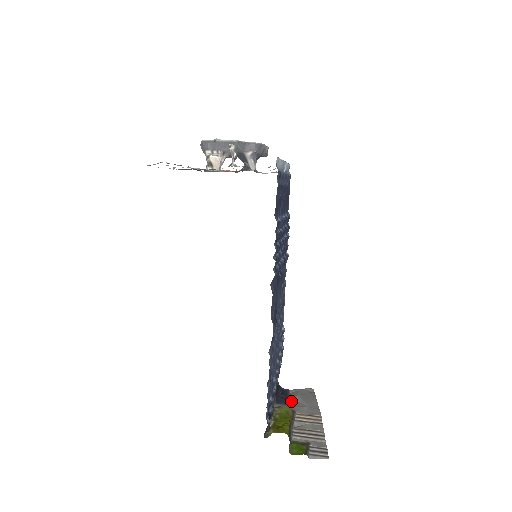
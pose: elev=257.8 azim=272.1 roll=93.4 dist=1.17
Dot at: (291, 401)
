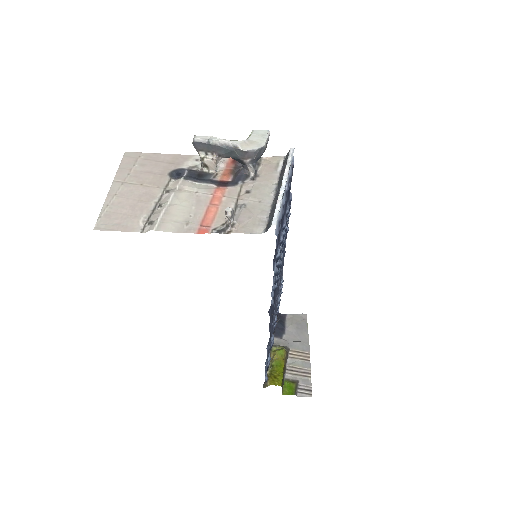
Dot at: (286, 332)
